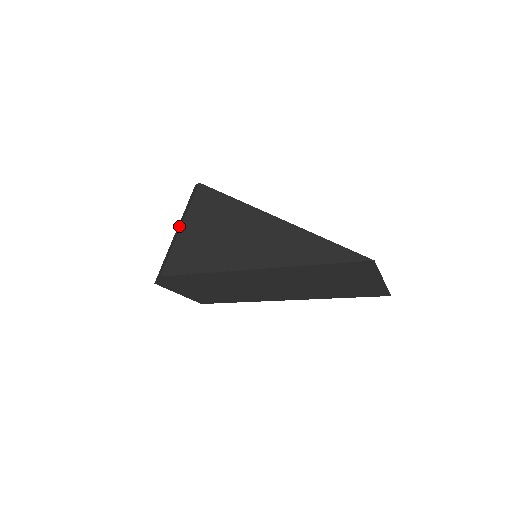
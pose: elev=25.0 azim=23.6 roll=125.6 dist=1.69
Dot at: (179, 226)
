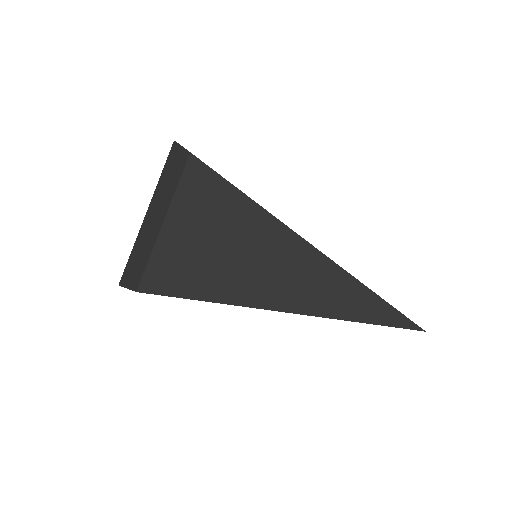
Dot at: (156, 212)
